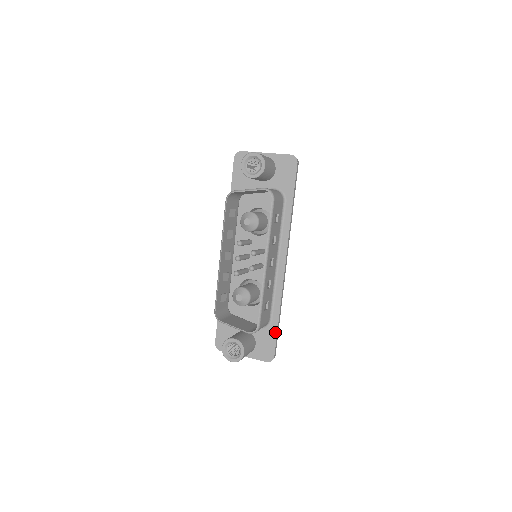
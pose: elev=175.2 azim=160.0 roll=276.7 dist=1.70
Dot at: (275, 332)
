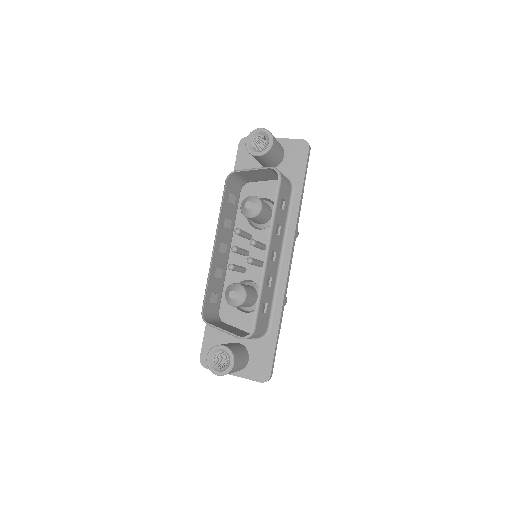
Dot at: (273, 344)
